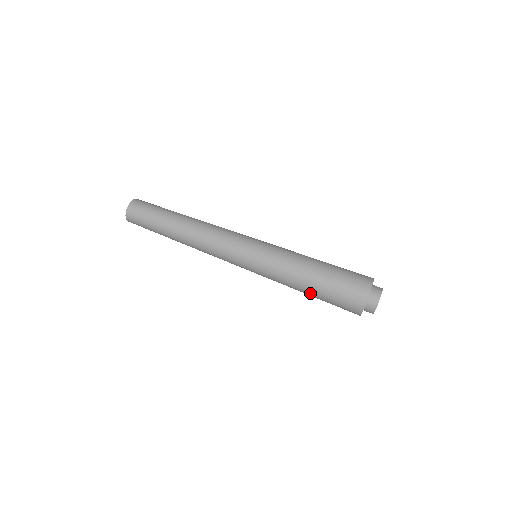
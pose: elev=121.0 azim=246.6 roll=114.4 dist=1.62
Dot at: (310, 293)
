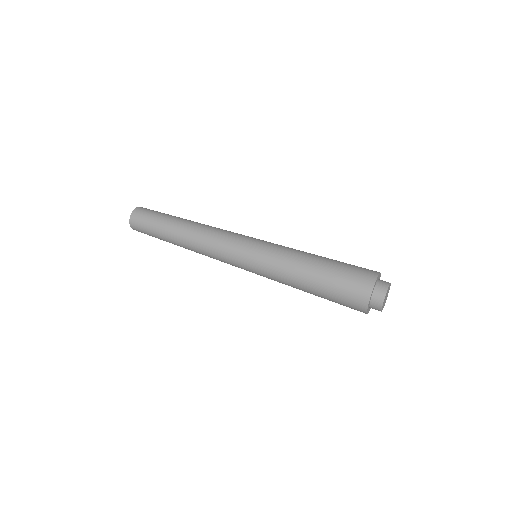
Dot at: (312, 280)
